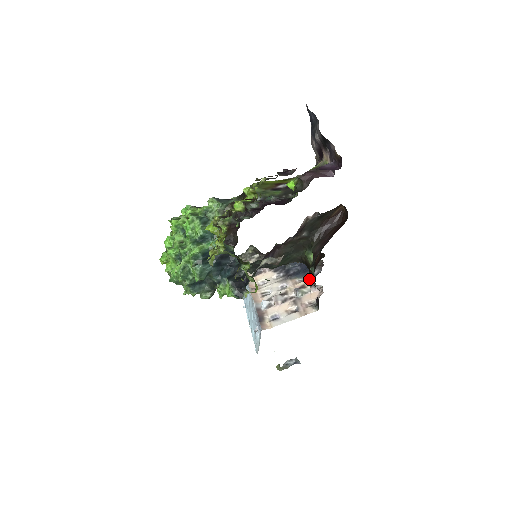
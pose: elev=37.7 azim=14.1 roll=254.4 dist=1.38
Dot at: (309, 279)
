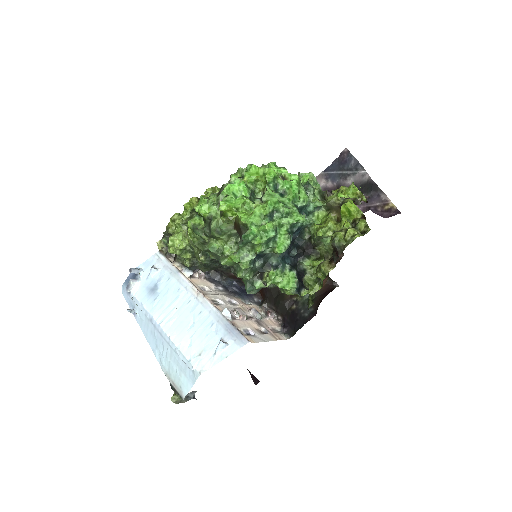
Dot at: (285, 303)
